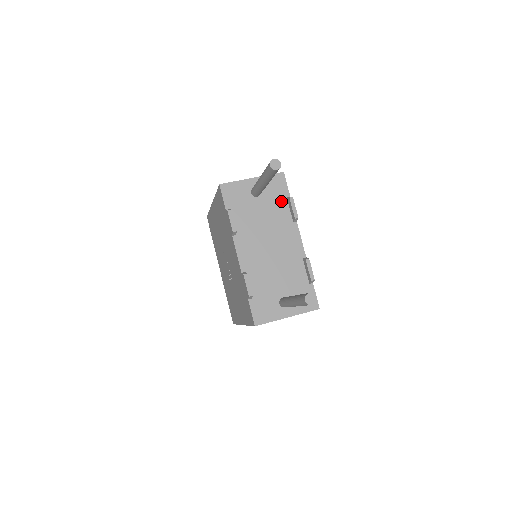
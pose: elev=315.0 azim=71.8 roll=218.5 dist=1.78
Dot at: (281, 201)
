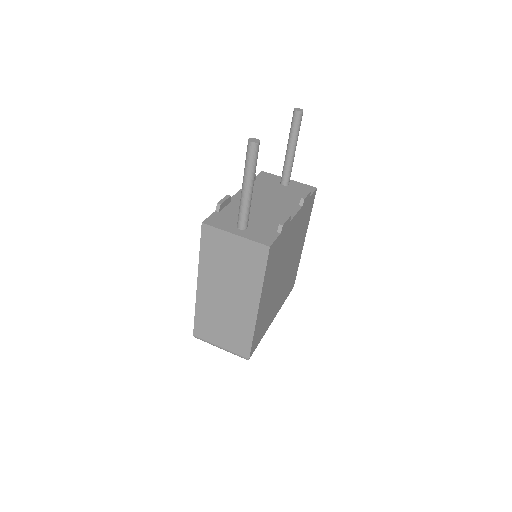
Dot at: (300, 195)
